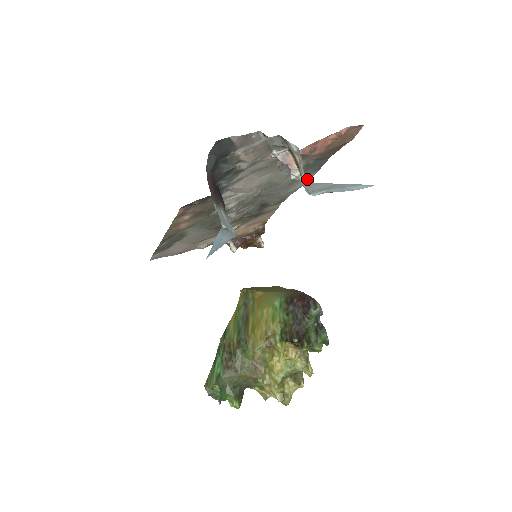
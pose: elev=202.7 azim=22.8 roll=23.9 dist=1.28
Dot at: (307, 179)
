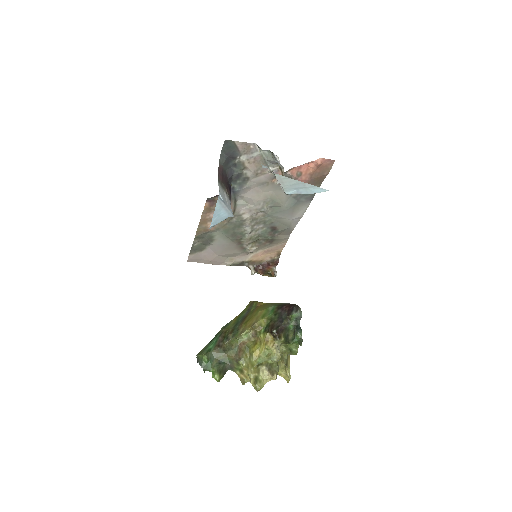
Dot at: (304, 209)
